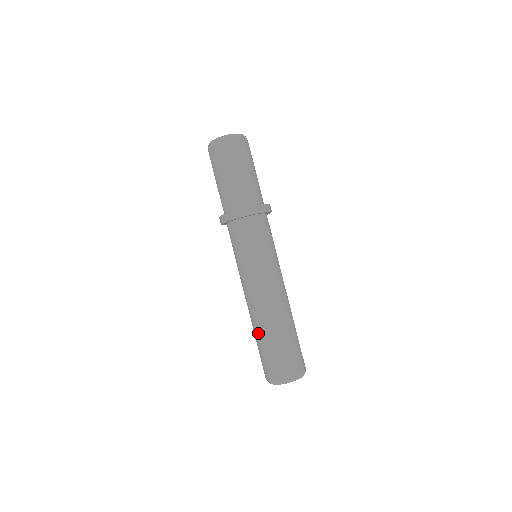
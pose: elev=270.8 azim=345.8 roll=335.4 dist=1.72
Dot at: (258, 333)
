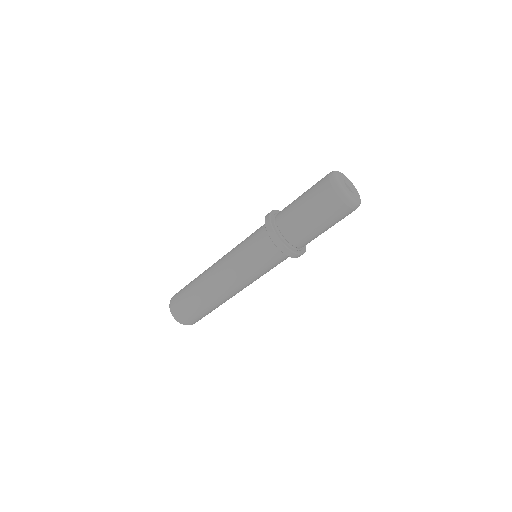
Dot at: (196, 284)
